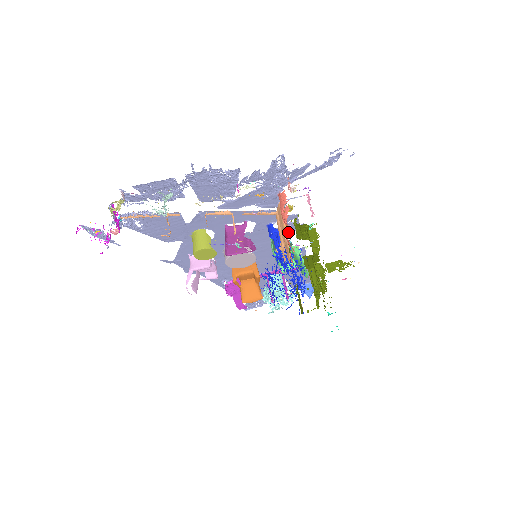
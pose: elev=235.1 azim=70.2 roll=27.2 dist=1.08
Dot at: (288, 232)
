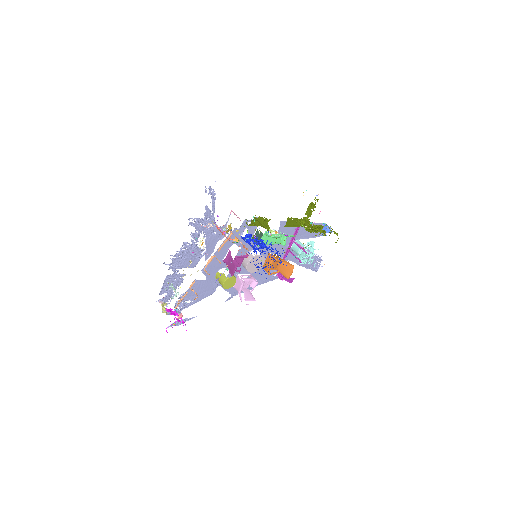
Dot at: (236, 241)
